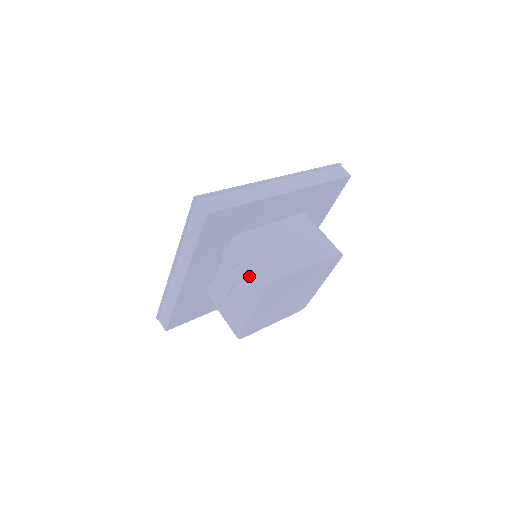
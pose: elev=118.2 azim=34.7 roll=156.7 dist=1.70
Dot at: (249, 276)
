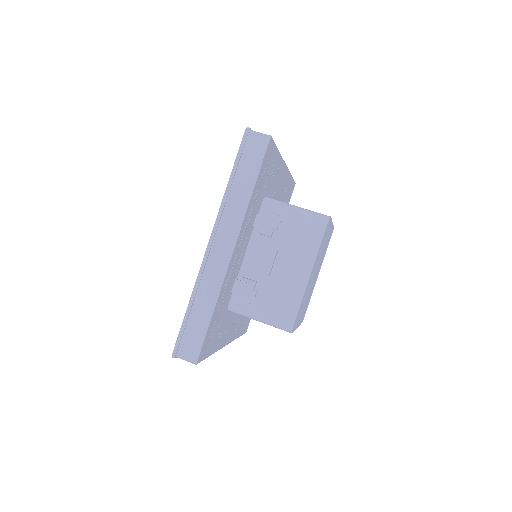
Dot at: (297, 229)
